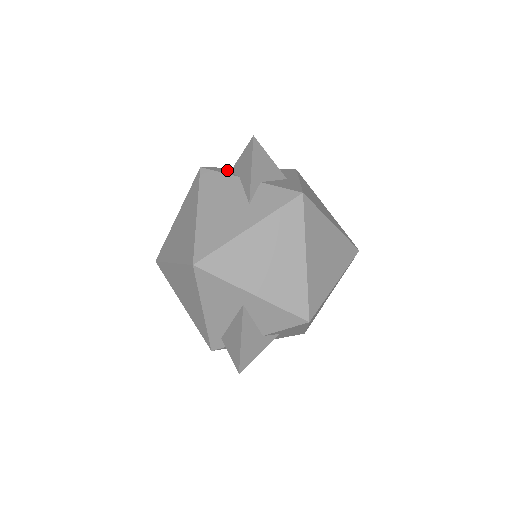
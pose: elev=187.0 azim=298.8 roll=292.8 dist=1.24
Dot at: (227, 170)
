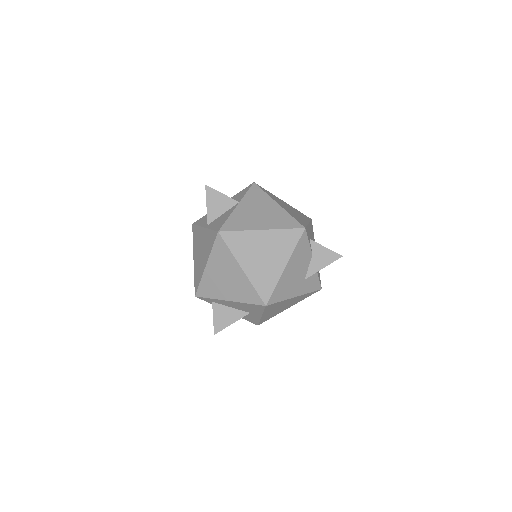
Dot at: occluded
